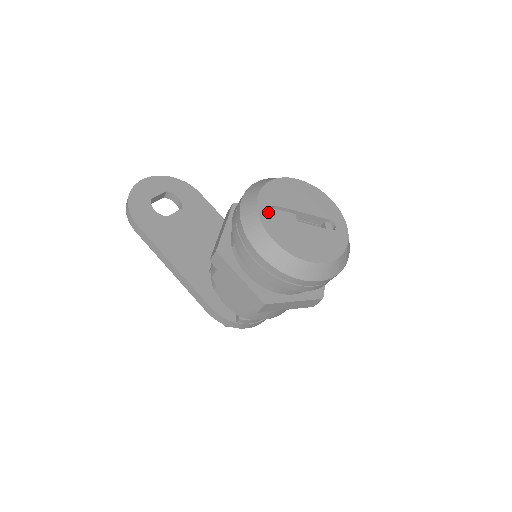
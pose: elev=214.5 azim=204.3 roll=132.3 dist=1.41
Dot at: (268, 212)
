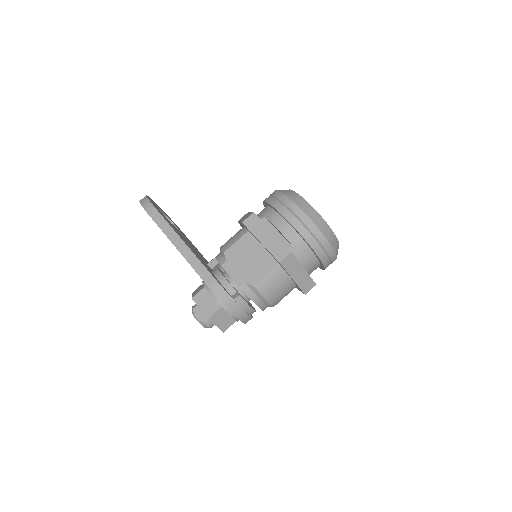
Dot at: occluded
